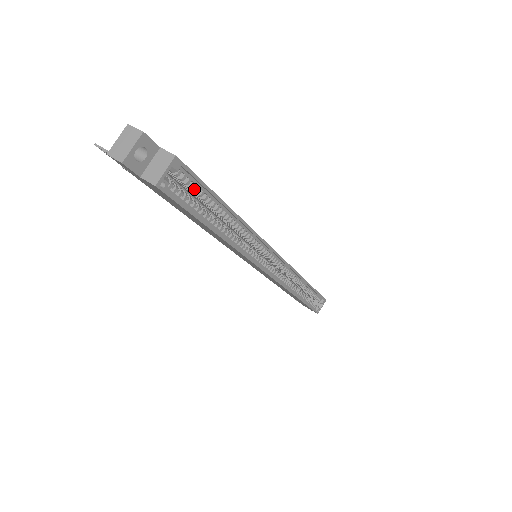
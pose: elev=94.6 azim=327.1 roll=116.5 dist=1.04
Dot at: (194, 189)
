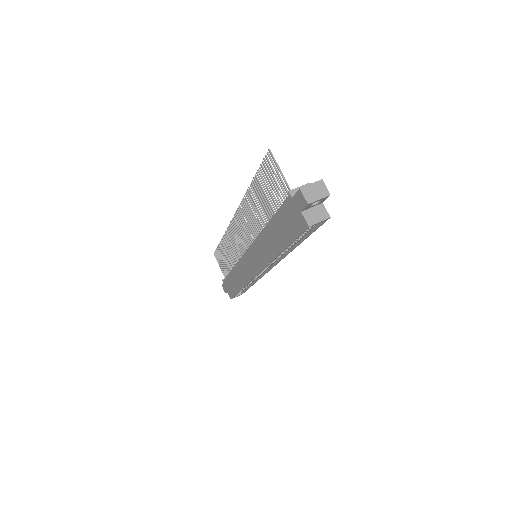
Dot at: (307, 229)
